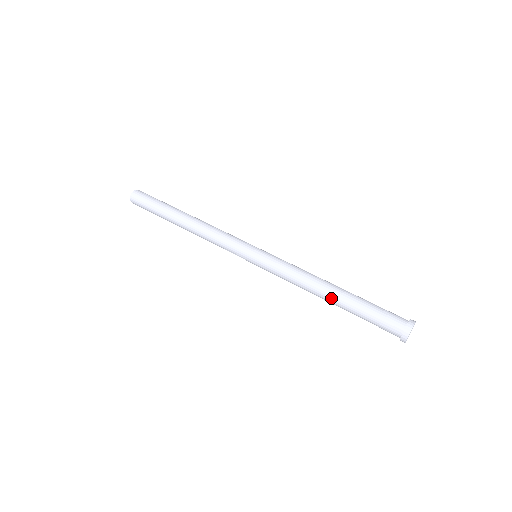
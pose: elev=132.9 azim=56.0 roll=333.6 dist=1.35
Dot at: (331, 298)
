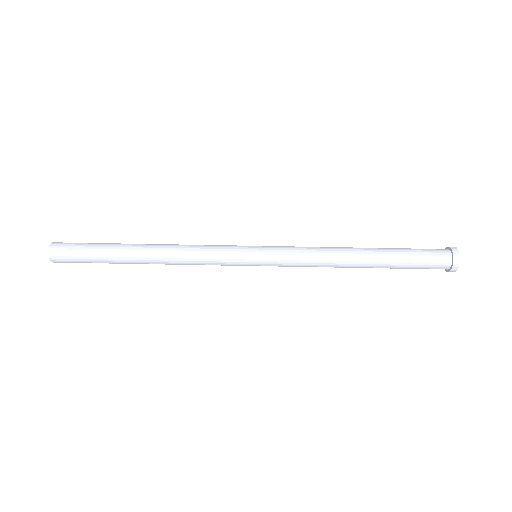
Dot at: (366, 254)
